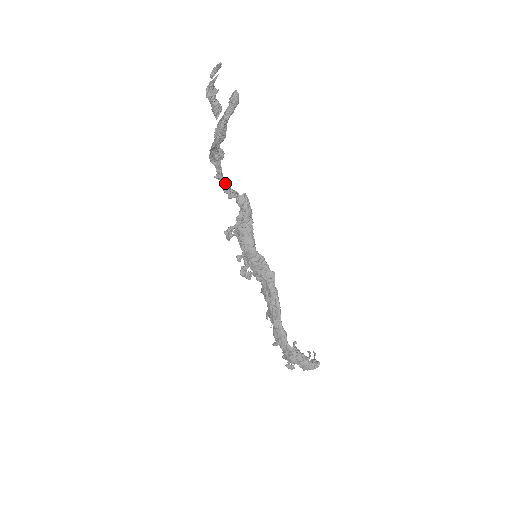
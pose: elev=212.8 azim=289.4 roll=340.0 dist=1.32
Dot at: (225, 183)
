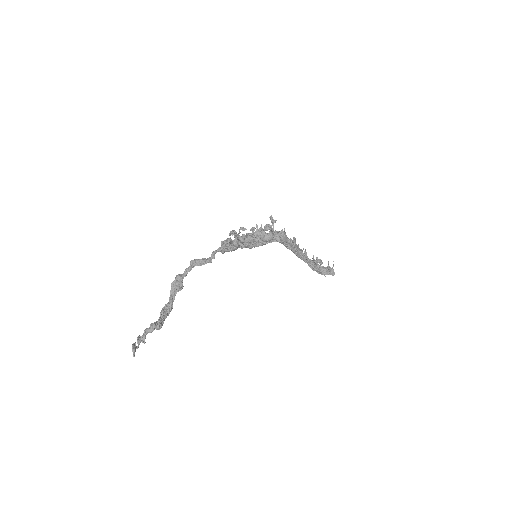
Dot at: occluded
